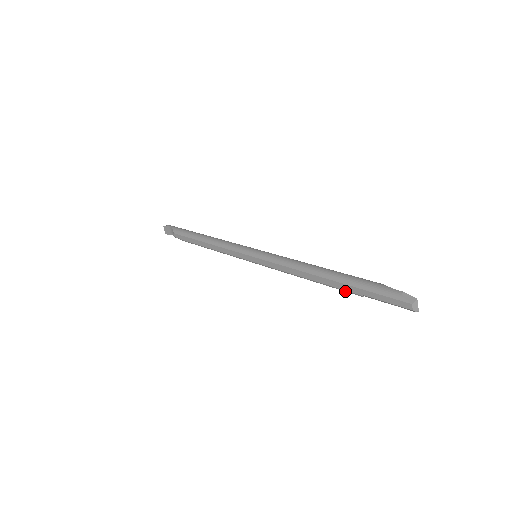
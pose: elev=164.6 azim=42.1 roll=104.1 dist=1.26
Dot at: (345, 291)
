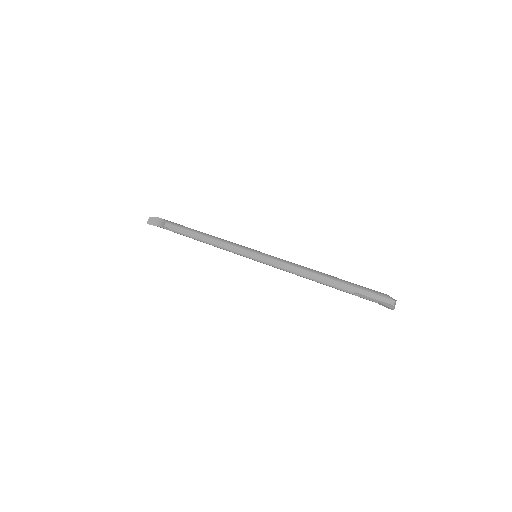
Dot at: (339, 289)
